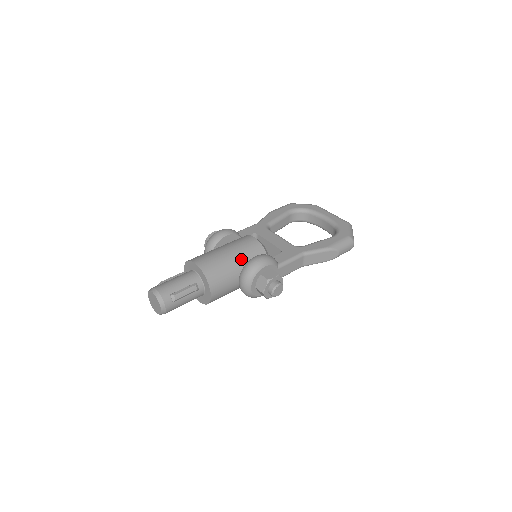
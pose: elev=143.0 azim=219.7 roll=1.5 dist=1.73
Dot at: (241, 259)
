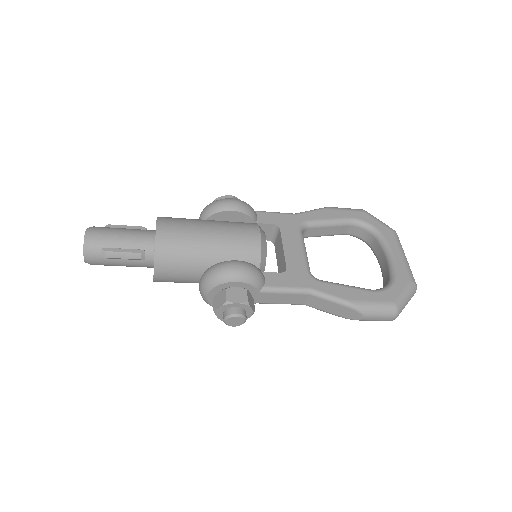
Dot at: (219, 253)
